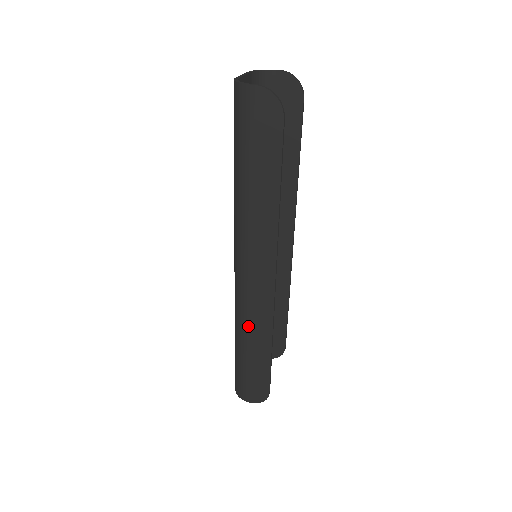
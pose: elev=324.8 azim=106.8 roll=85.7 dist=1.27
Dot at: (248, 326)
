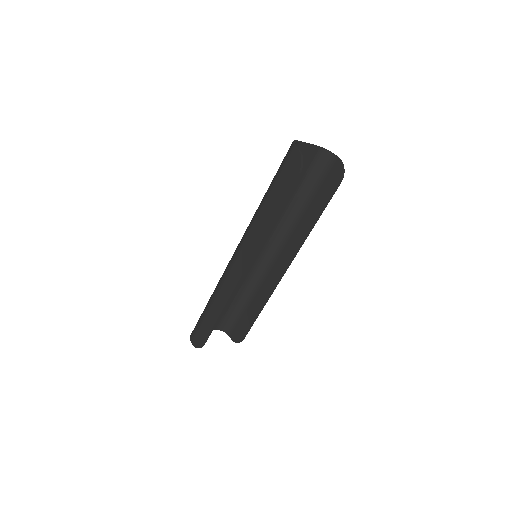
Dot at: (219, 290)
